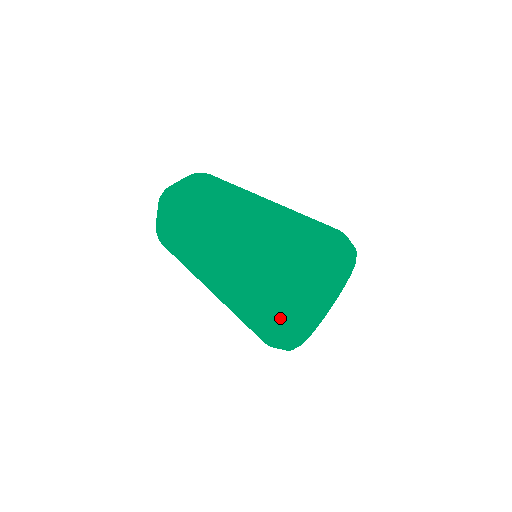
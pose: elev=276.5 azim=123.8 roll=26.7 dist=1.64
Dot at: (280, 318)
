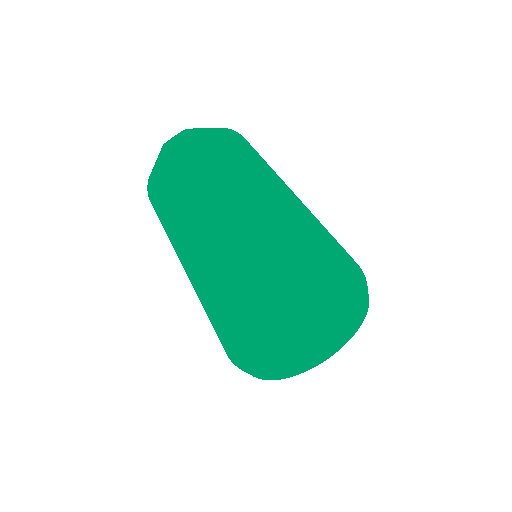
Dot at: (231, 358)
